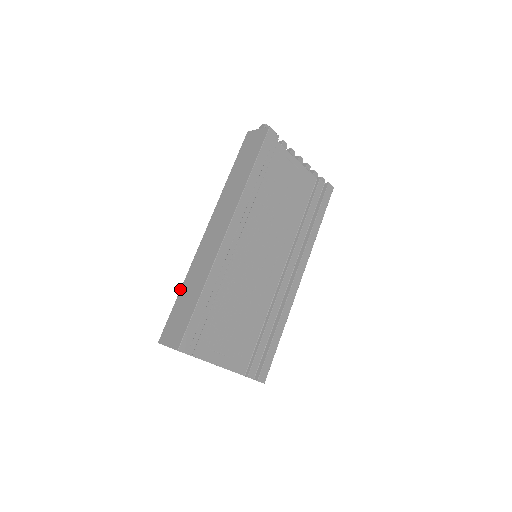
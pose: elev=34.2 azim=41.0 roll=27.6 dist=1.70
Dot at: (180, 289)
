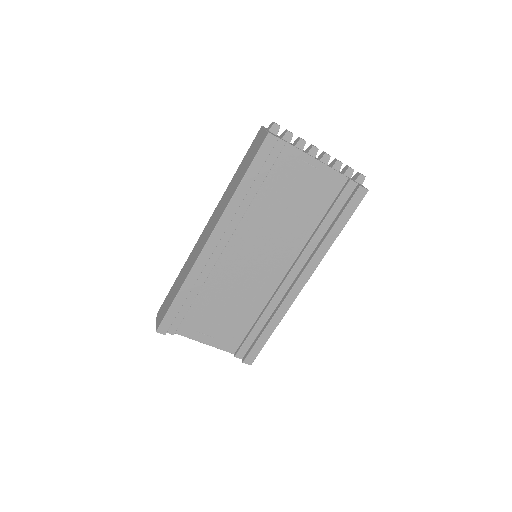
Dot at: (178, 275)
